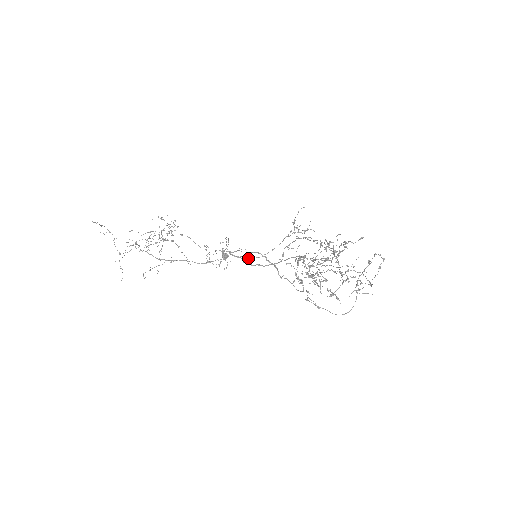
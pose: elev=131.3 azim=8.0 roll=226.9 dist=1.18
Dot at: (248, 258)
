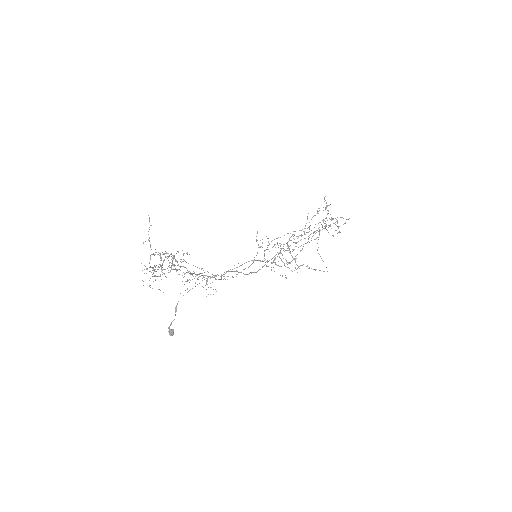
Dot at: occluded
